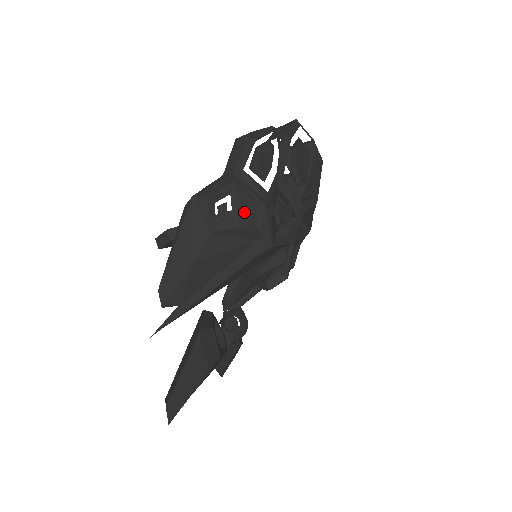
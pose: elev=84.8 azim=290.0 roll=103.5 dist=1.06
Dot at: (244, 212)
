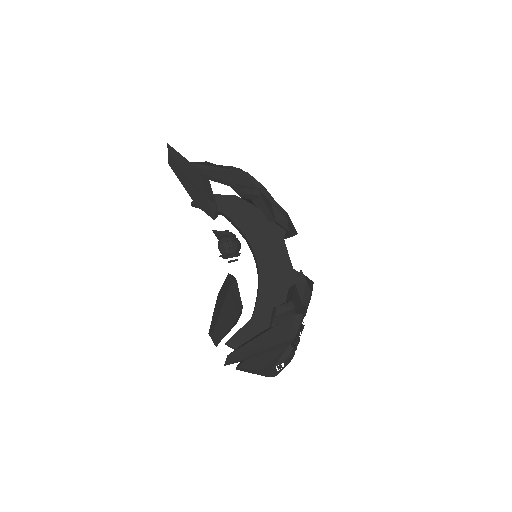
Dot at: occluded
